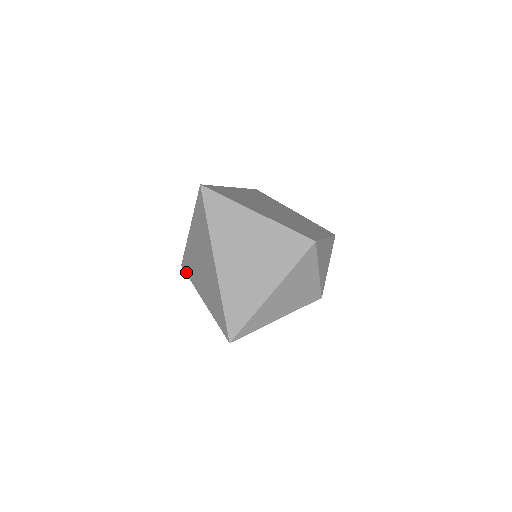
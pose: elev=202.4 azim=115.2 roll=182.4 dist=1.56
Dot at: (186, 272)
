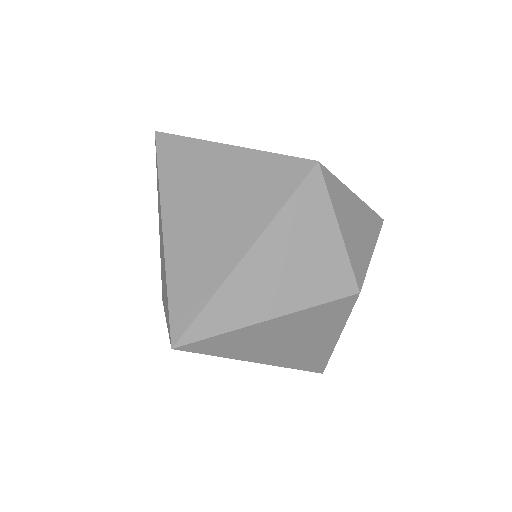
Dot at: occluded
